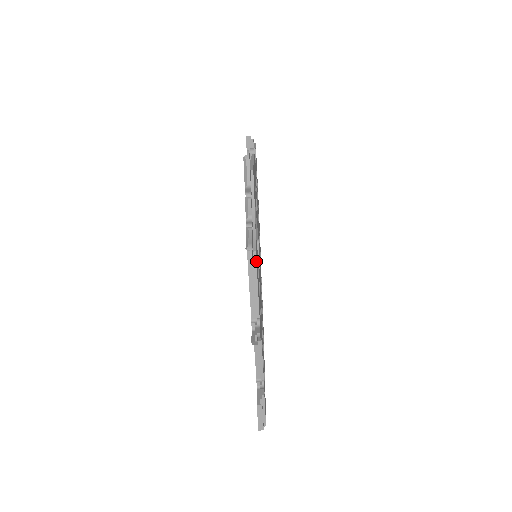
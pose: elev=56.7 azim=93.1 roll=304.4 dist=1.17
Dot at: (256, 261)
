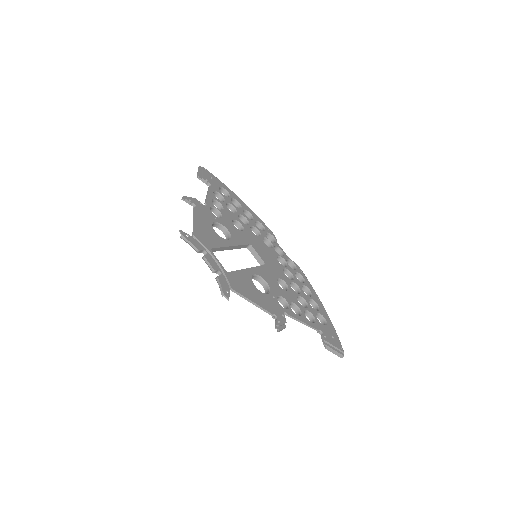
Dot at: (237, 292)
